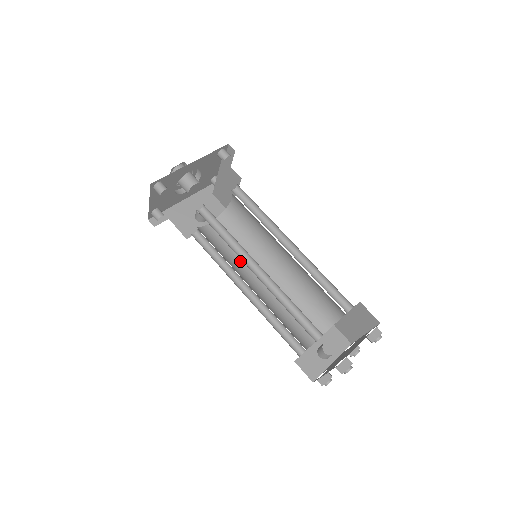
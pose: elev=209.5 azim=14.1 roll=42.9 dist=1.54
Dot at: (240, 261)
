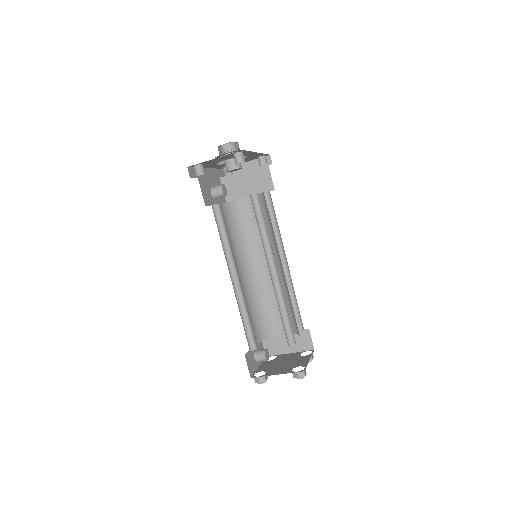
Dot at: (232, 251)
